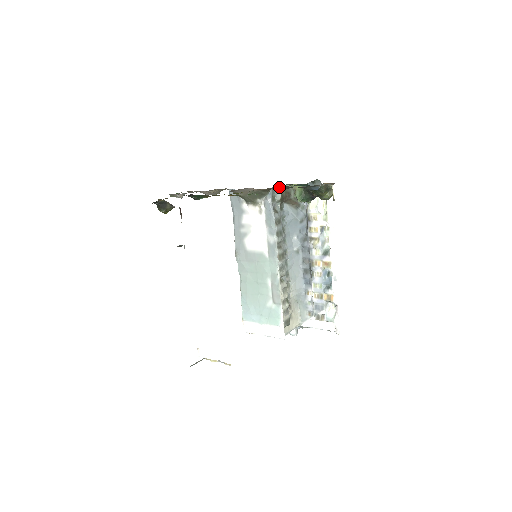
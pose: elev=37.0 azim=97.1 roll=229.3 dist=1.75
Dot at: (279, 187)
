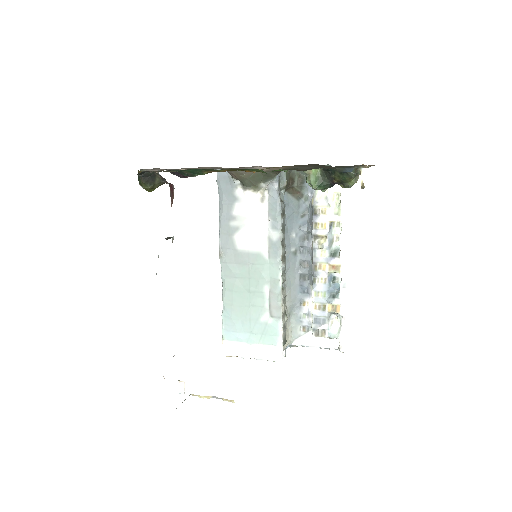
Dot at: (304, 166)
